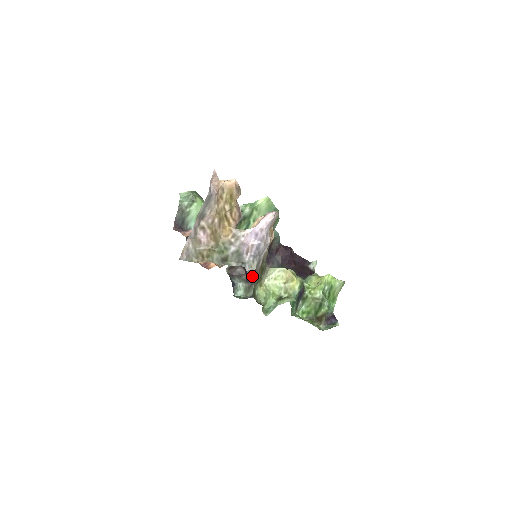
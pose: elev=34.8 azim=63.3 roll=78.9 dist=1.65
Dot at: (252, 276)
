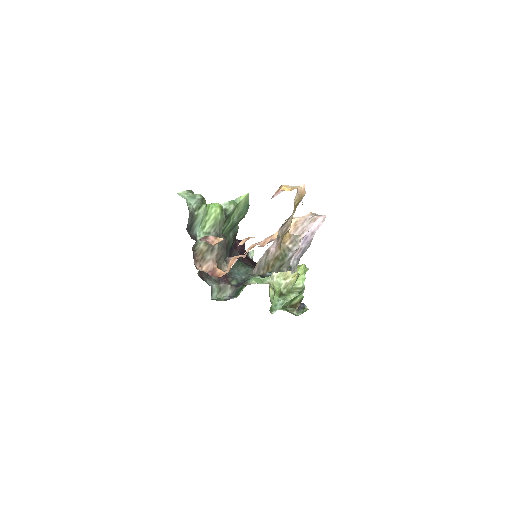
Dot at: occluded
